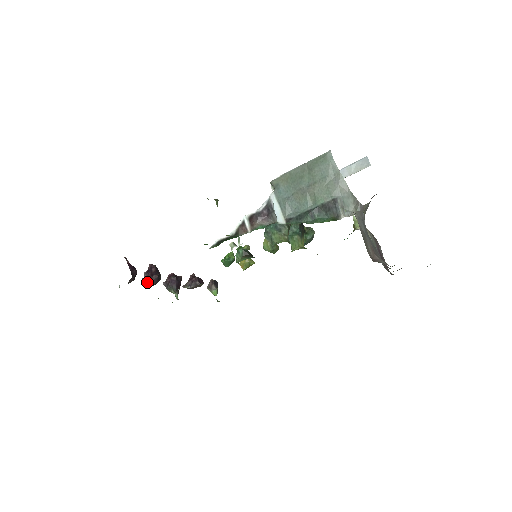
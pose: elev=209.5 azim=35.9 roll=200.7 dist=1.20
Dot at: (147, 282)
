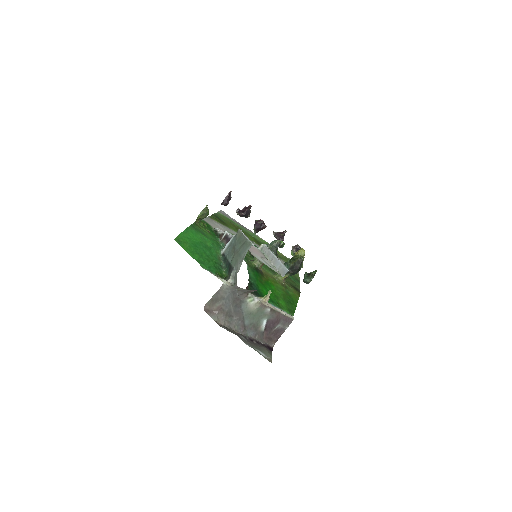
Dot at: (237, 212)
